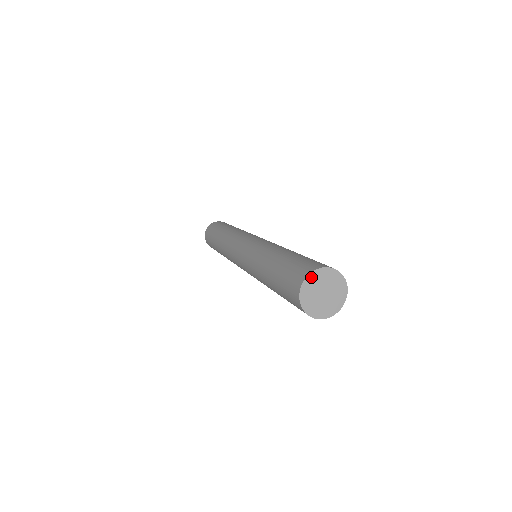
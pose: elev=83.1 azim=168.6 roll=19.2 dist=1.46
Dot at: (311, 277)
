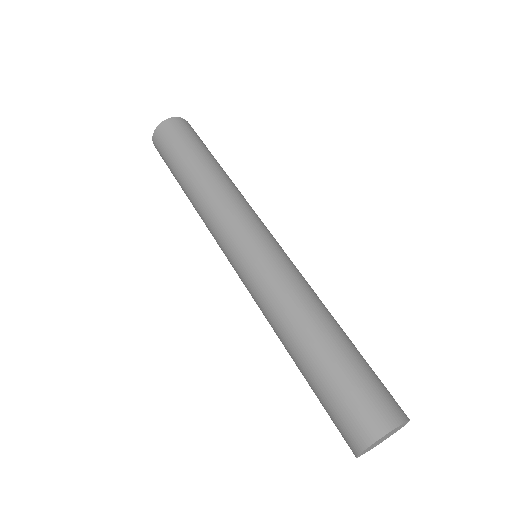
Dot at: (365, 450)
